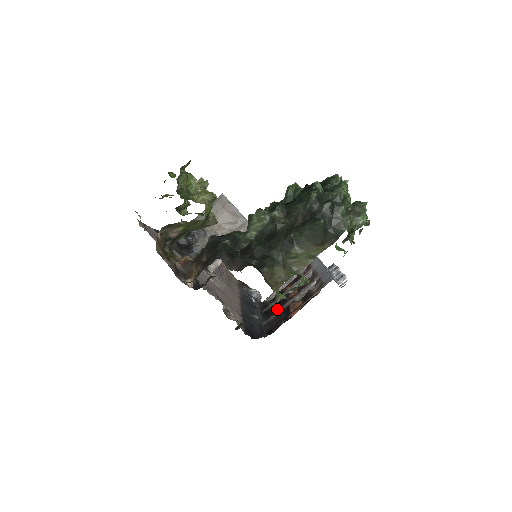
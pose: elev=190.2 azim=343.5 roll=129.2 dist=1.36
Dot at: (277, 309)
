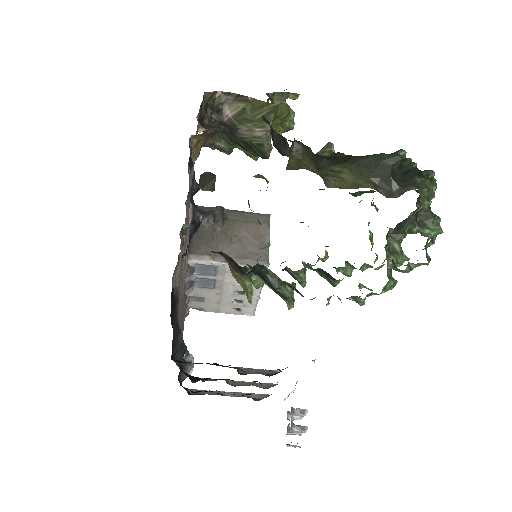
Dot at: (201, 379)
